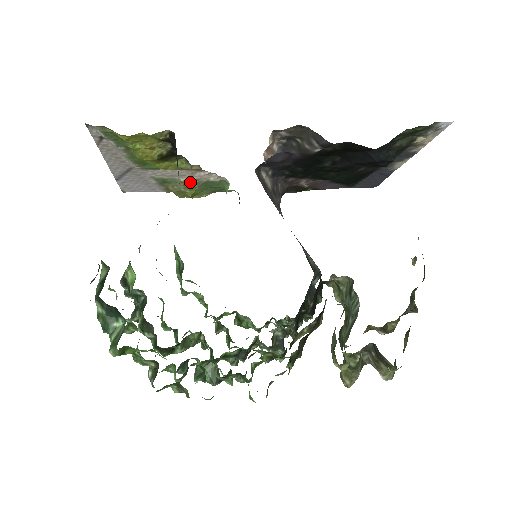
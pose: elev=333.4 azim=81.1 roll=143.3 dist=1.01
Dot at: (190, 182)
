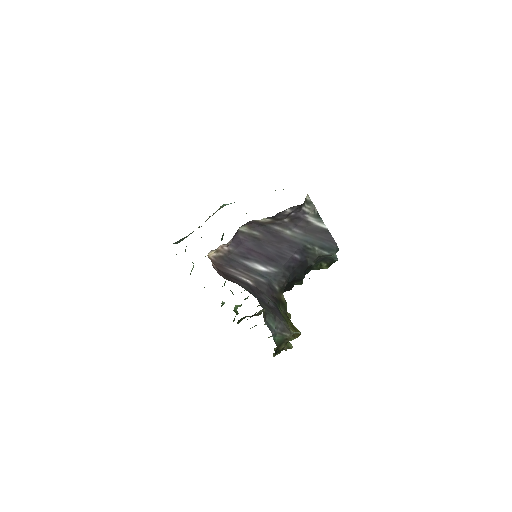
Dot at: occluded
